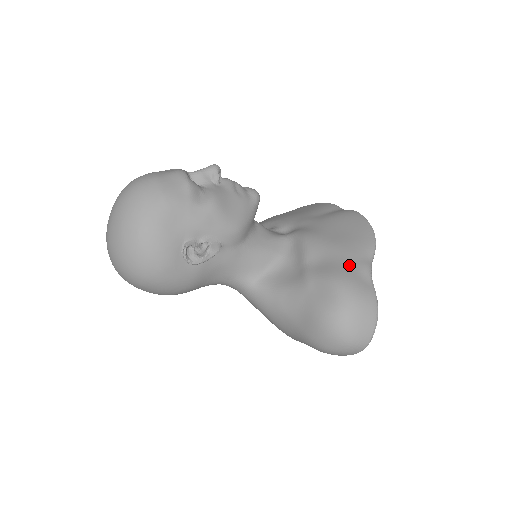
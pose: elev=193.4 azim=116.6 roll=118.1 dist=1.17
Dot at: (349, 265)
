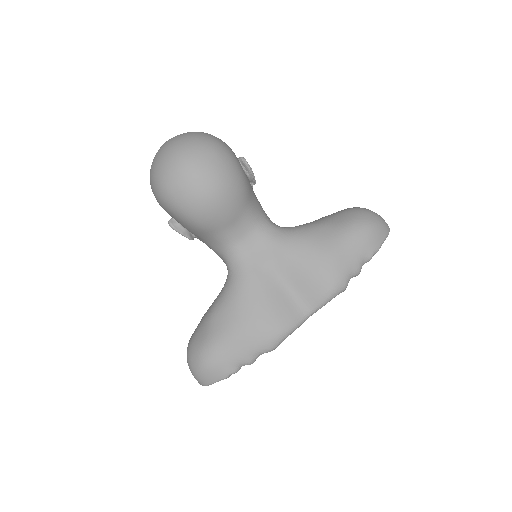
Dot at: occluded
